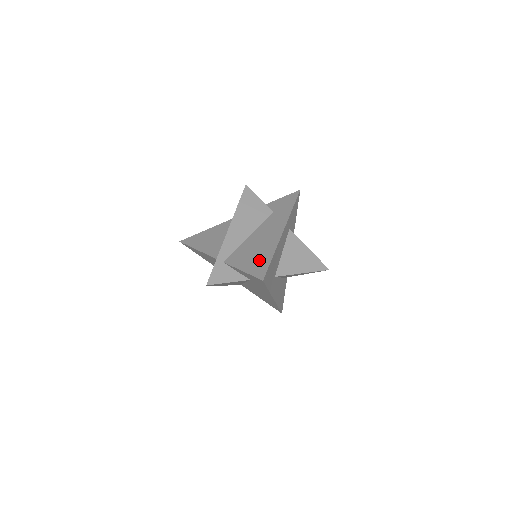
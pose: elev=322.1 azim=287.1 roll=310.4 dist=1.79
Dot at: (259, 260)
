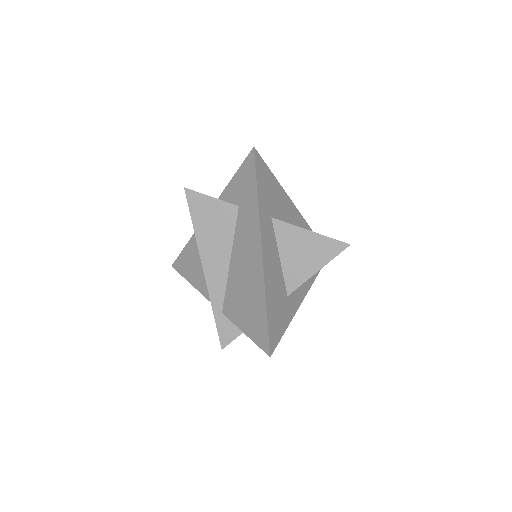
Dot at: occluded
